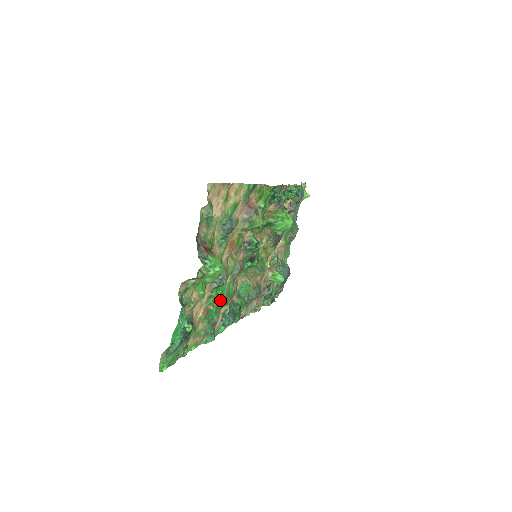
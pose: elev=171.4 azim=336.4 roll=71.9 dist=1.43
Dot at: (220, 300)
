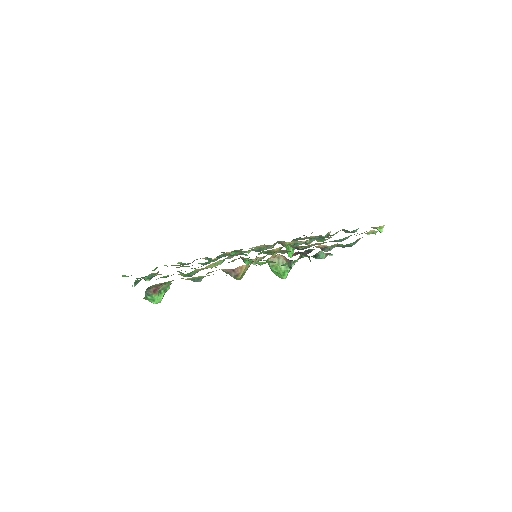
Dot at: occluded
